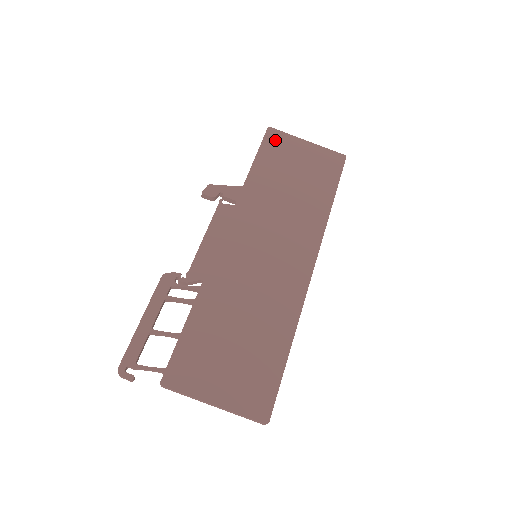
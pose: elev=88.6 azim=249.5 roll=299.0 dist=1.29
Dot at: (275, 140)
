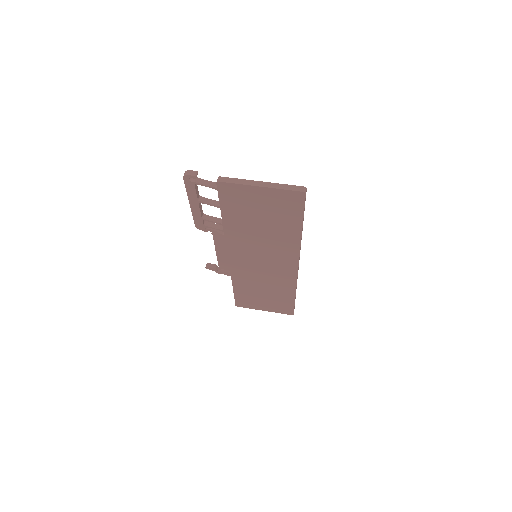
Dot at: occluded
